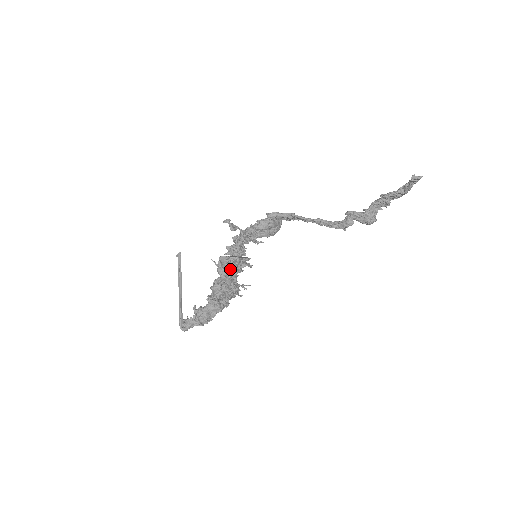
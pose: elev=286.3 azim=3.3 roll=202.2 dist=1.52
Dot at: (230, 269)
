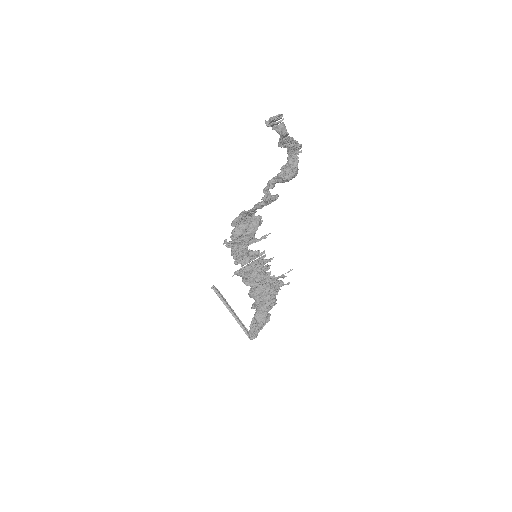
Dot at: (251, 275)
